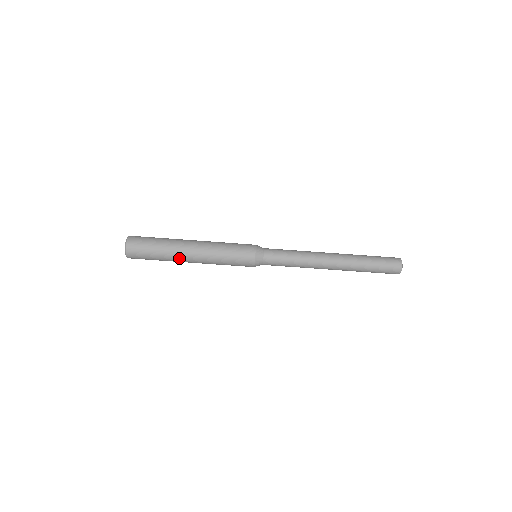
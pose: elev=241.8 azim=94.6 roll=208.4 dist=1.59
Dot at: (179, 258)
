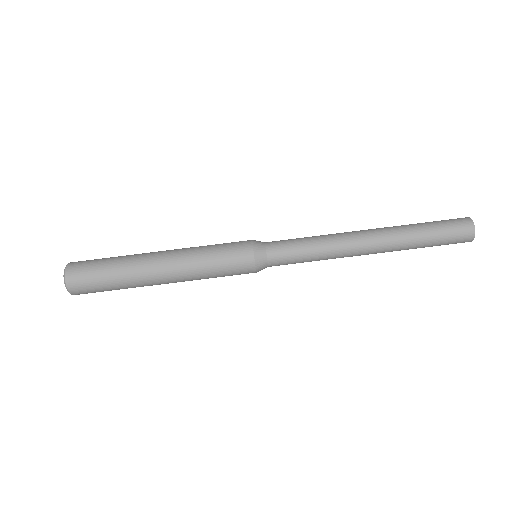
Dot at: (143, 277)
